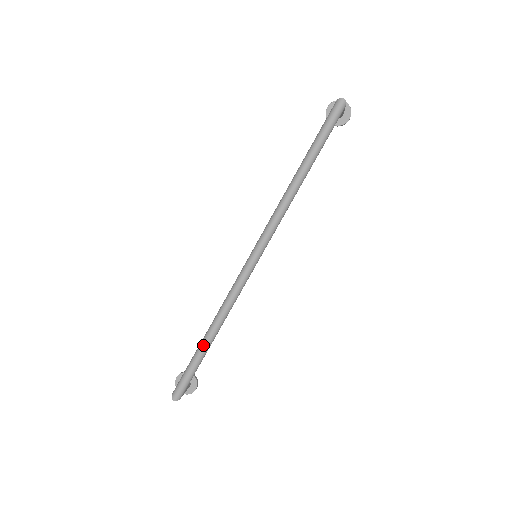
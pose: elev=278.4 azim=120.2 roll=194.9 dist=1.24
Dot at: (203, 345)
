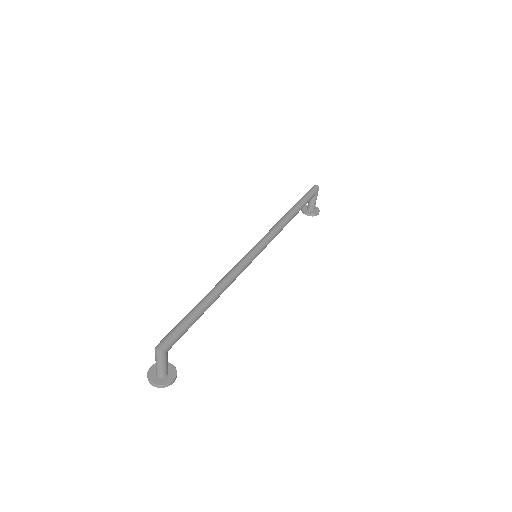
Dot at: (202, 301)
